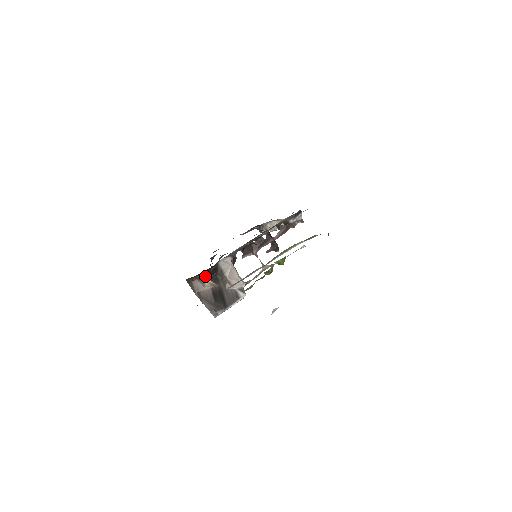
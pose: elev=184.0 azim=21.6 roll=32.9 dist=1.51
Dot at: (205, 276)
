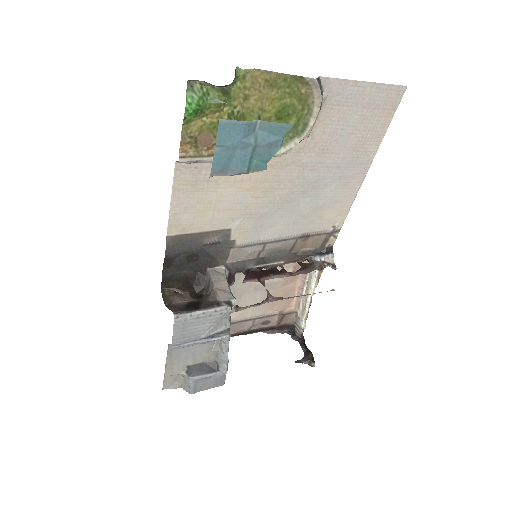
Dot at: (188, 295)
